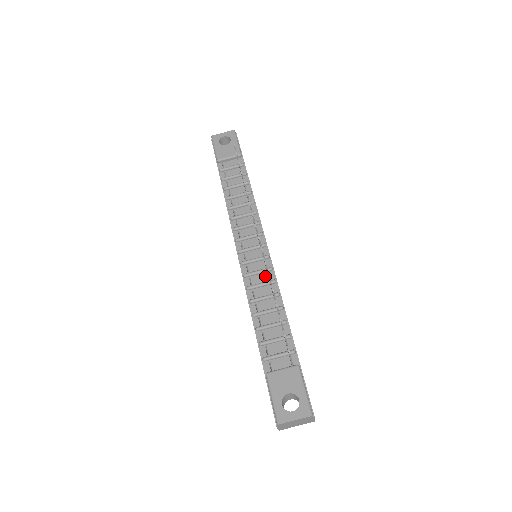
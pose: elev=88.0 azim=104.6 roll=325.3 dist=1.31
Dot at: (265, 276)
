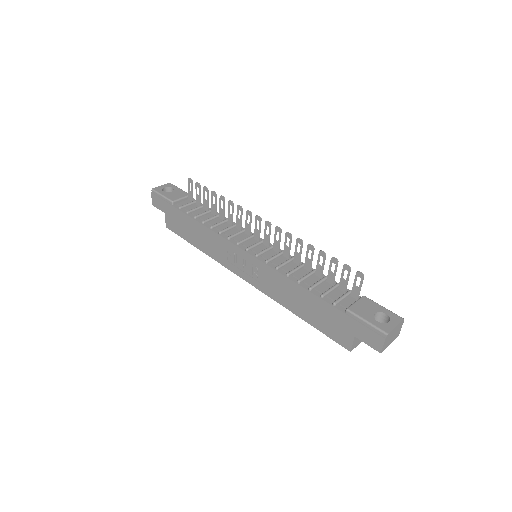
Dot at: (283, 258)
